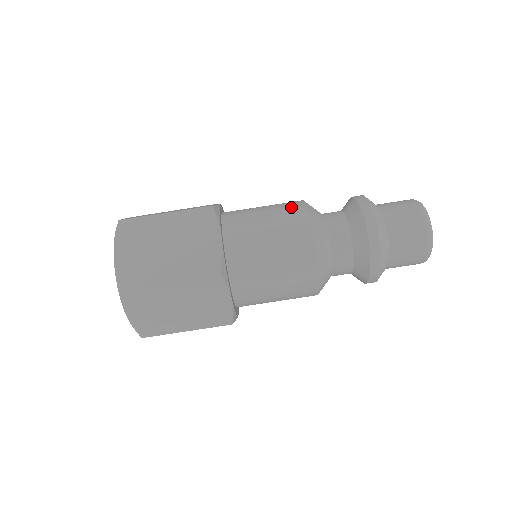
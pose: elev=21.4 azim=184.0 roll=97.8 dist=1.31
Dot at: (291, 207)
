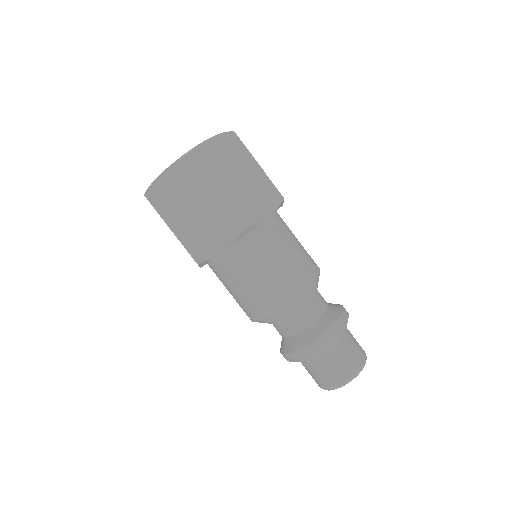
Dot at: (290, 284)
